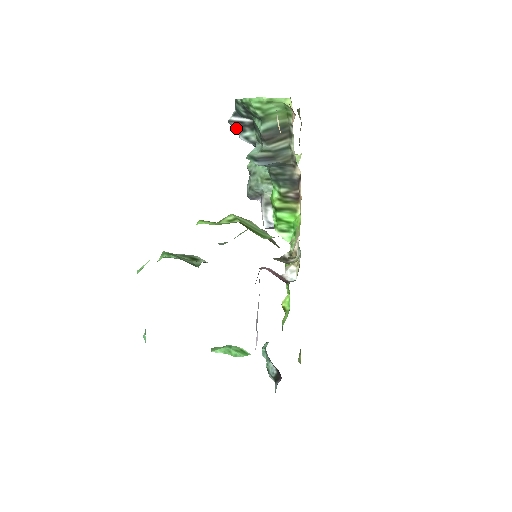
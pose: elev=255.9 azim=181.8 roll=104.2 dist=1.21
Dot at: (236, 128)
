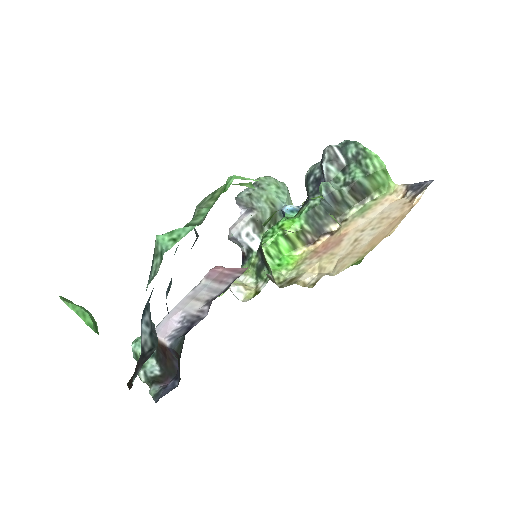
Dot at: (327, 155)
